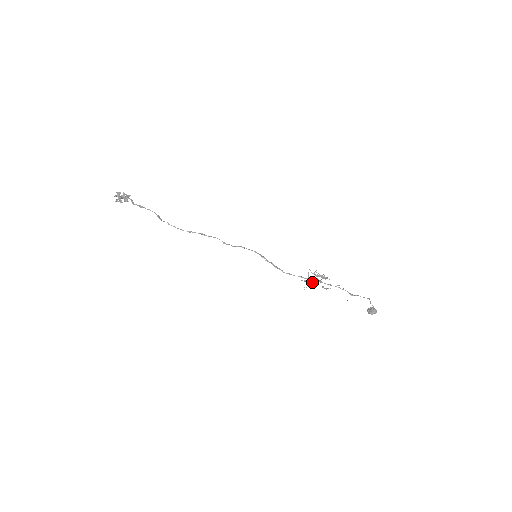
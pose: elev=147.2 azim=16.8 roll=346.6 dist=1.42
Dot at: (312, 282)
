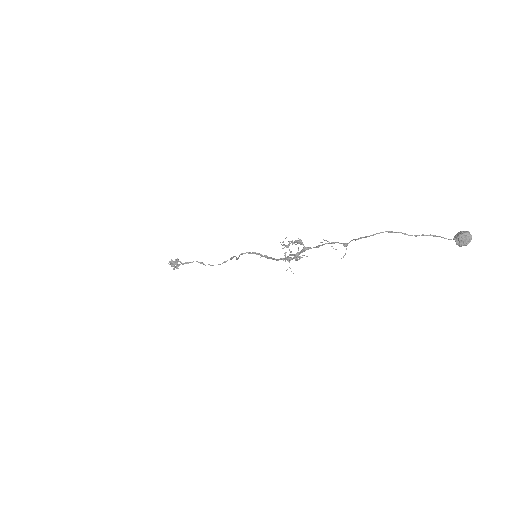
Dot at: occluded
